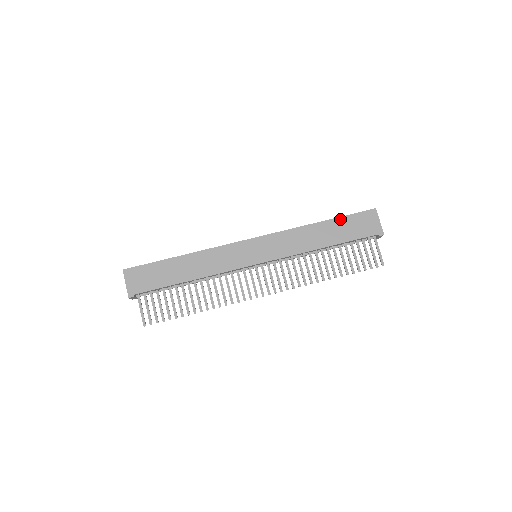
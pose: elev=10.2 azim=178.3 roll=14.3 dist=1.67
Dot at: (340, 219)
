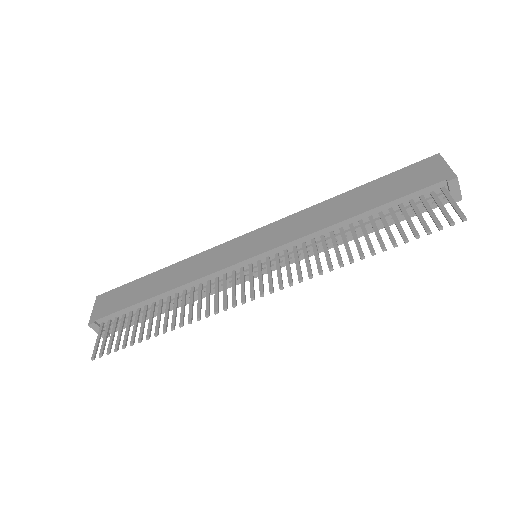
Dot at: (379, 180)
